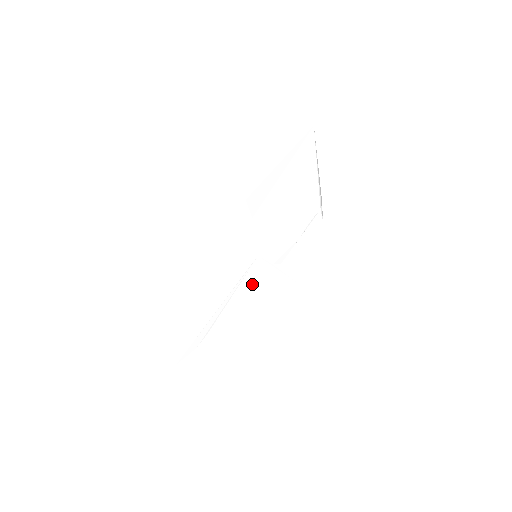
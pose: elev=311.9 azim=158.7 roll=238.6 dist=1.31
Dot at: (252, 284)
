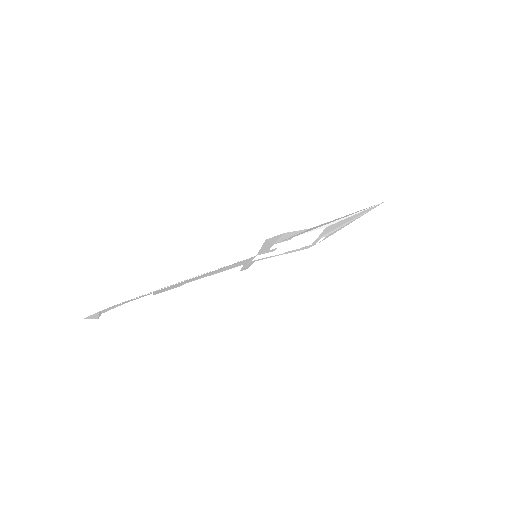
Dot at: (225, 269)
